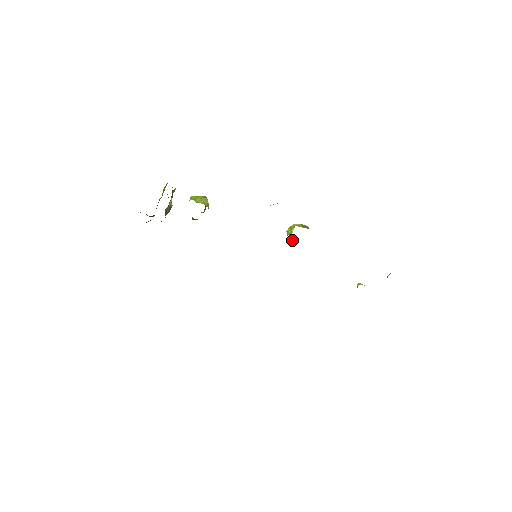
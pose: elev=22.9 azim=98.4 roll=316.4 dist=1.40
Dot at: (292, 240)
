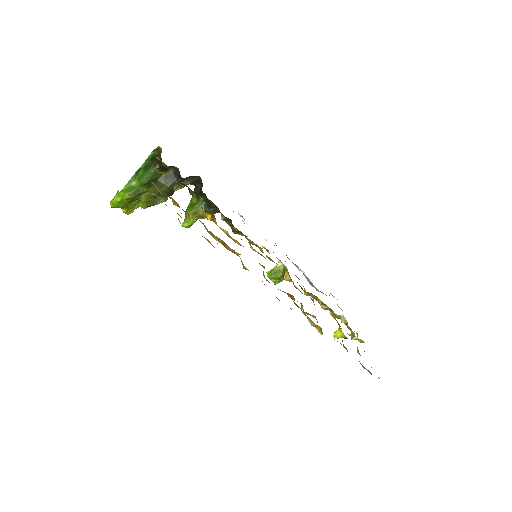
Dot at: (274, 276)
